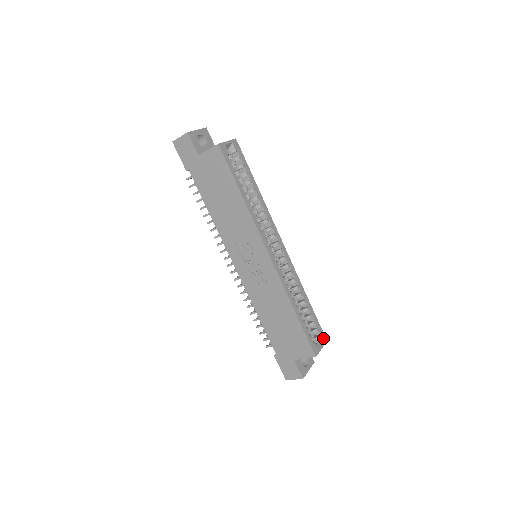
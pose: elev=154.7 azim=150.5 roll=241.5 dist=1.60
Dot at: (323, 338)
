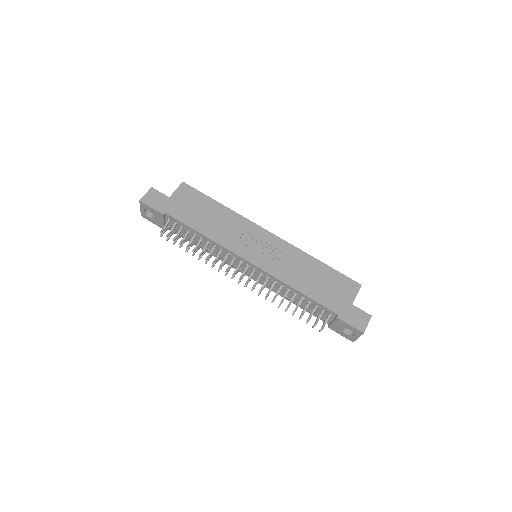
Dot at: occluded
